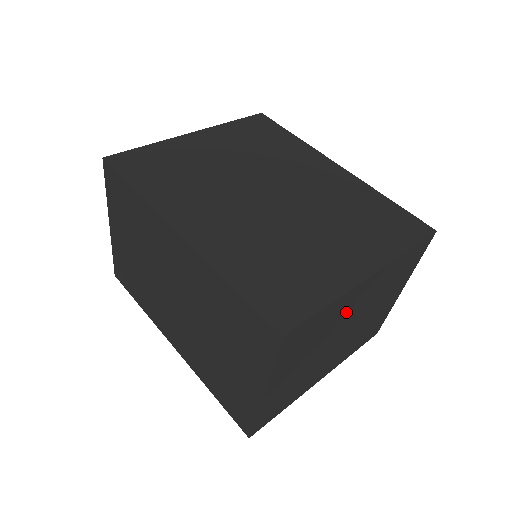
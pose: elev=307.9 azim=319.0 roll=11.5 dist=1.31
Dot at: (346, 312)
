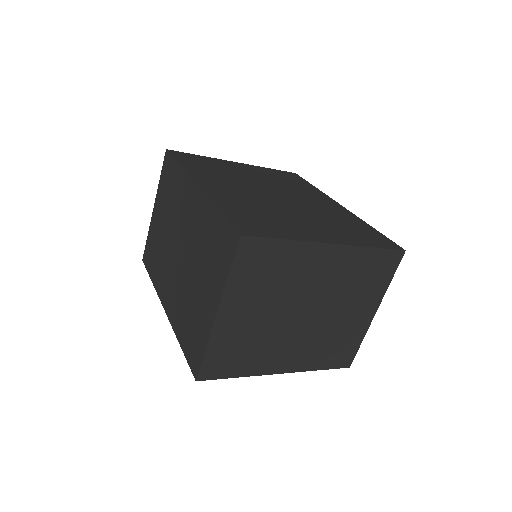
Dot at: (307, 275)
